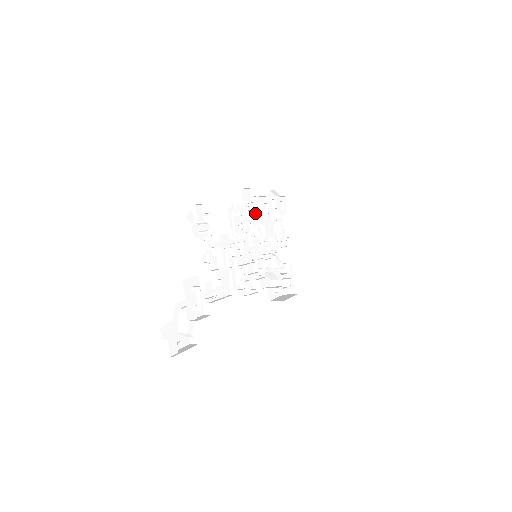
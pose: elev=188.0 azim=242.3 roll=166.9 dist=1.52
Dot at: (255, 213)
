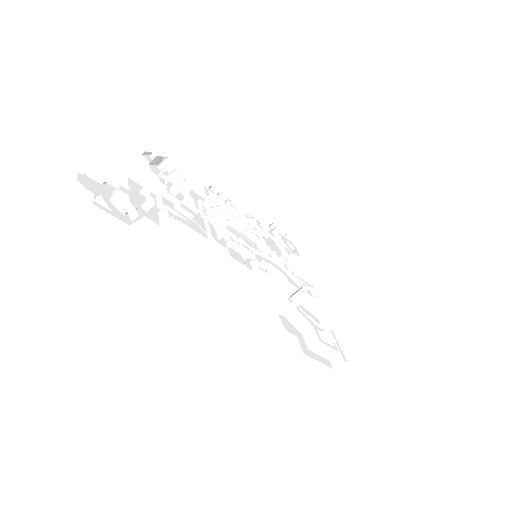
Dot at: occluded
